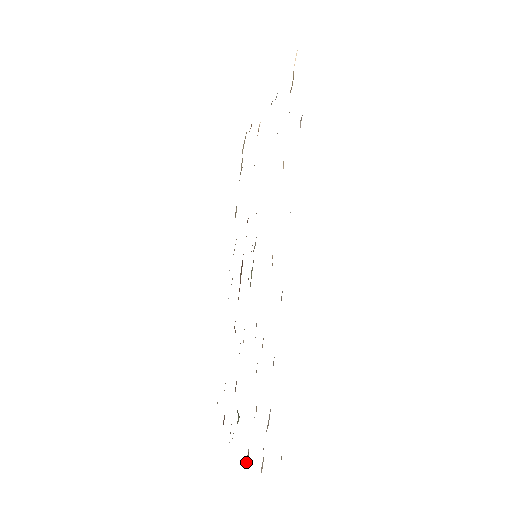
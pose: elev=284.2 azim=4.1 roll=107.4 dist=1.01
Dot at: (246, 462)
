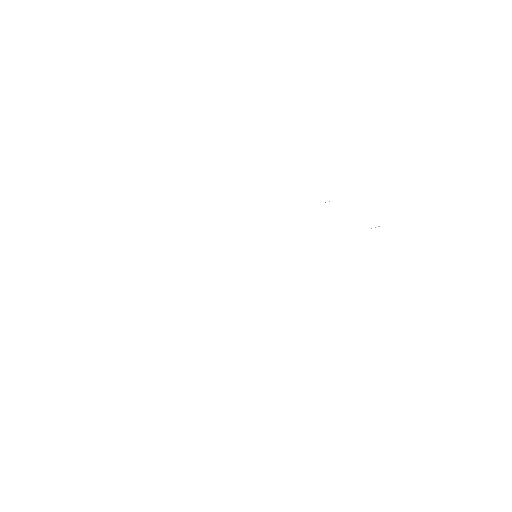
Dot at: occluded
